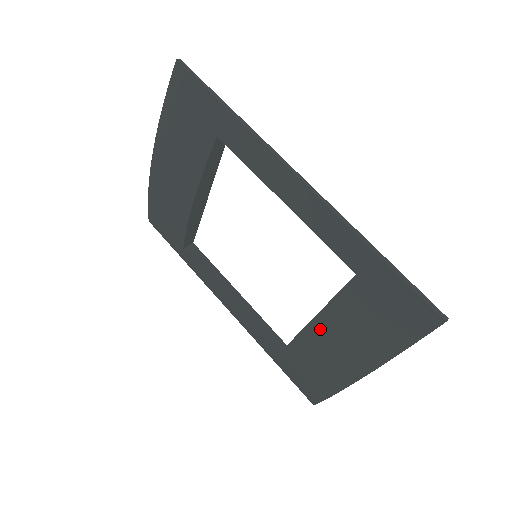
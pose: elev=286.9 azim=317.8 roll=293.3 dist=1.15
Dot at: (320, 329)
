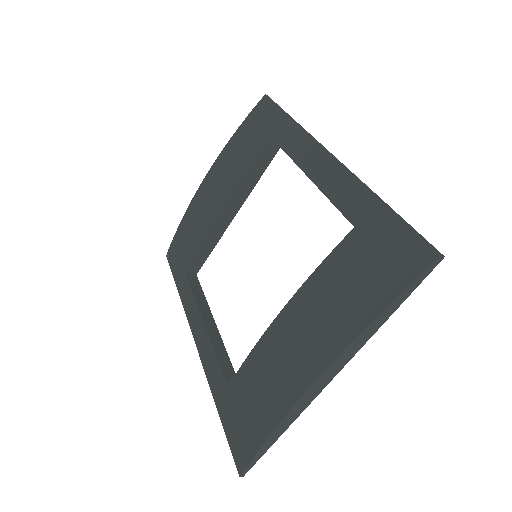
Dot at: (294, 312)
